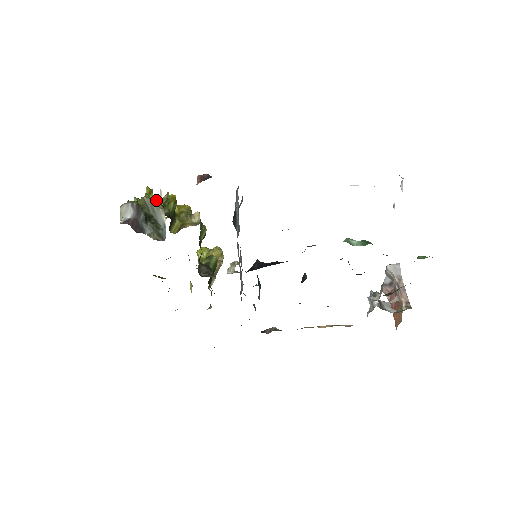
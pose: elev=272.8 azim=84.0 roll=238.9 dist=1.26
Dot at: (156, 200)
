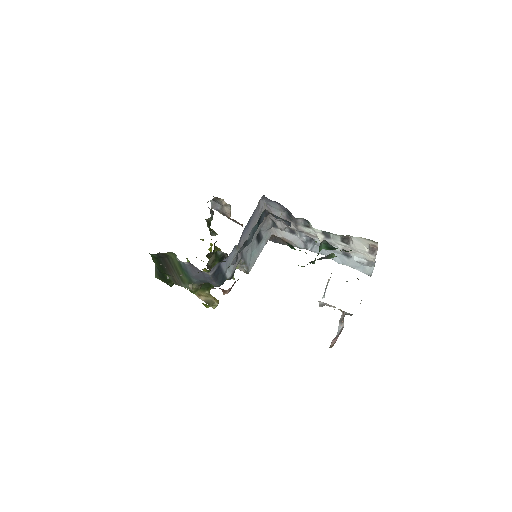
Dot at: occluded
